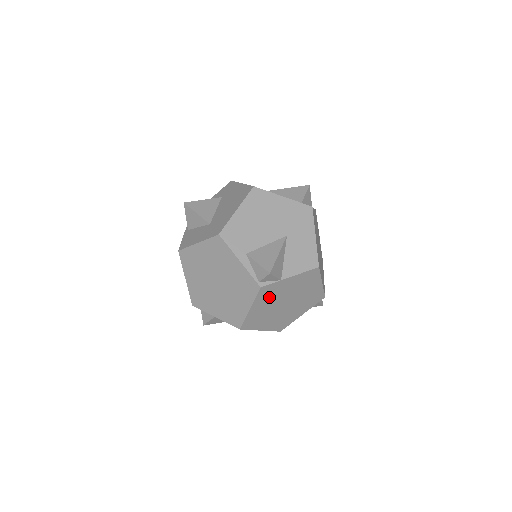
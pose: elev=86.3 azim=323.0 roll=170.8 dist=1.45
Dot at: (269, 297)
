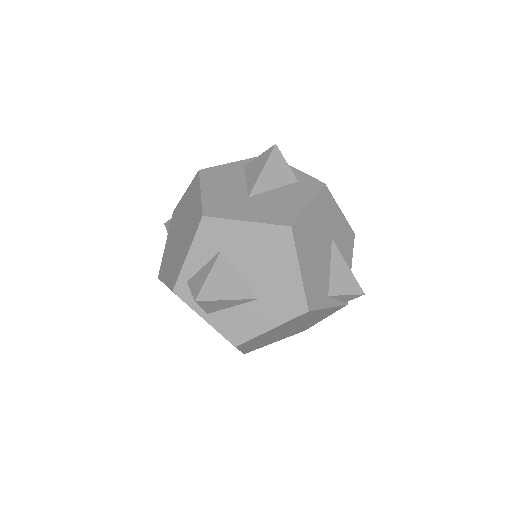
Dot at: occluded
